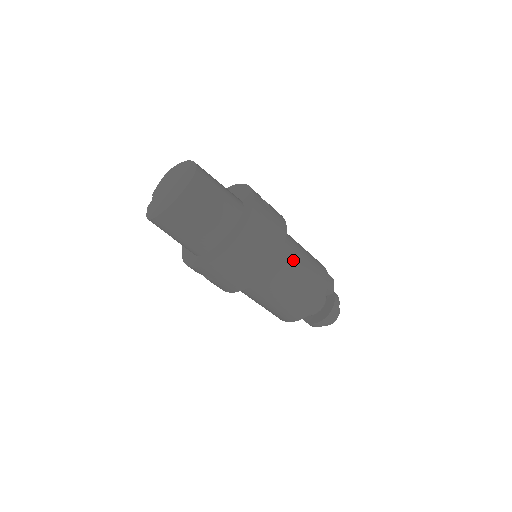
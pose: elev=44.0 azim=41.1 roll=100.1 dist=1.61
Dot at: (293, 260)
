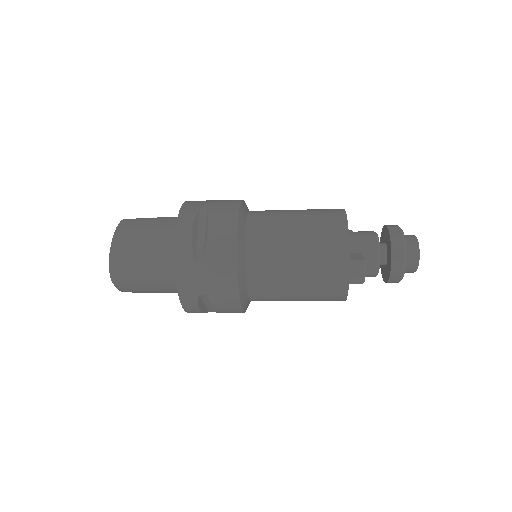
Dot at: (273, 284)
